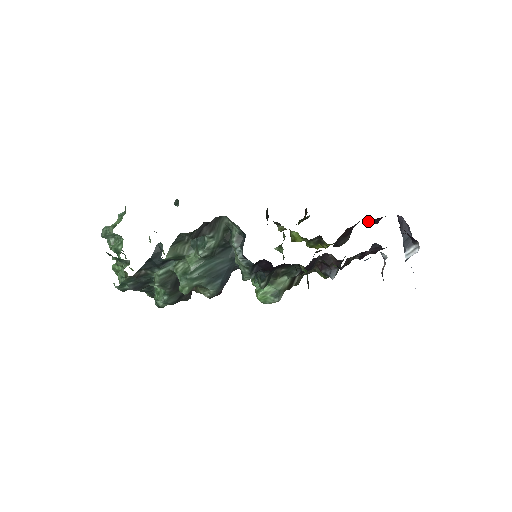
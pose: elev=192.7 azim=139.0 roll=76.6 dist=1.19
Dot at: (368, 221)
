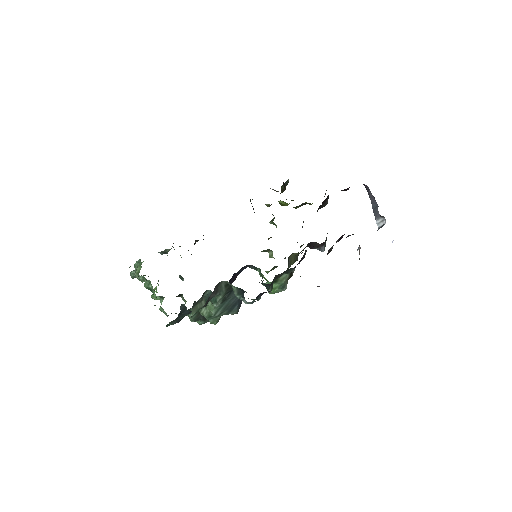
Dot at: occluded
